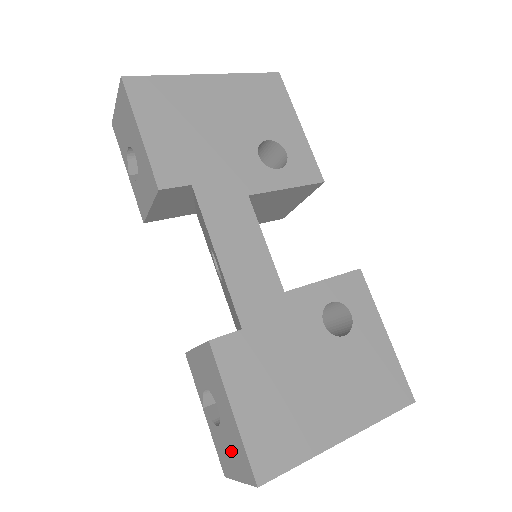
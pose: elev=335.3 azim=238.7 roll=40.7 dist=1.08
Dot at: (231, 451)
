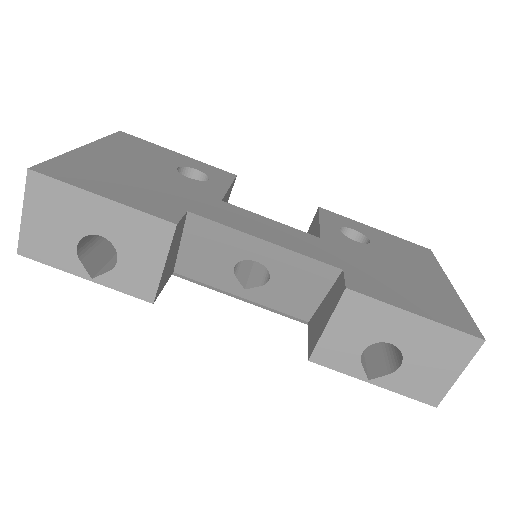
Dot at: (433, 361)
